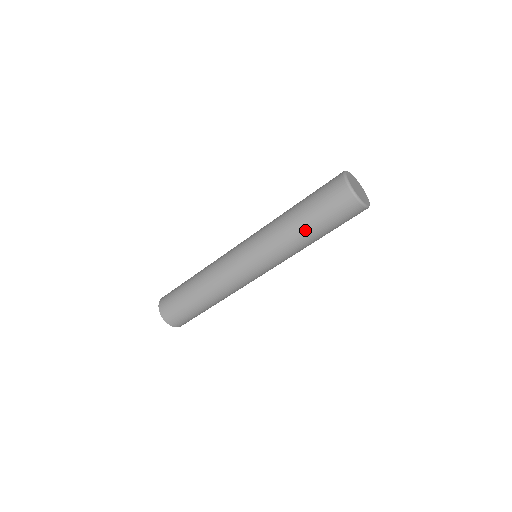
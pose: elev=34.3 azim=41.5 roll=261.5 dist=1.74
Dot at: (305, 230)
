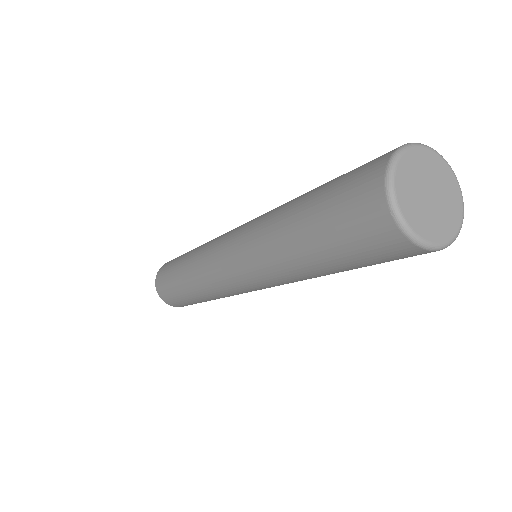
Dot at: (295, 240)
